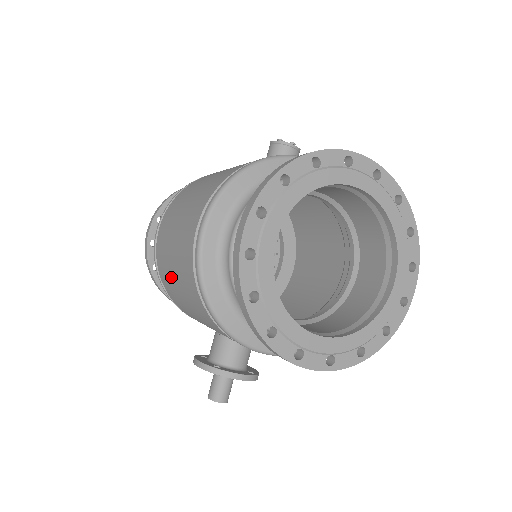
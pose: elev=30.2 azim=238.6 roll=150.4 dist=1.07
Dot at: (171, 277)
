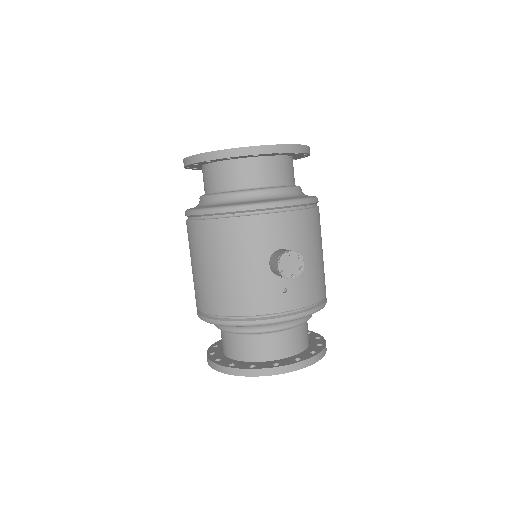
Dot at: occluded
